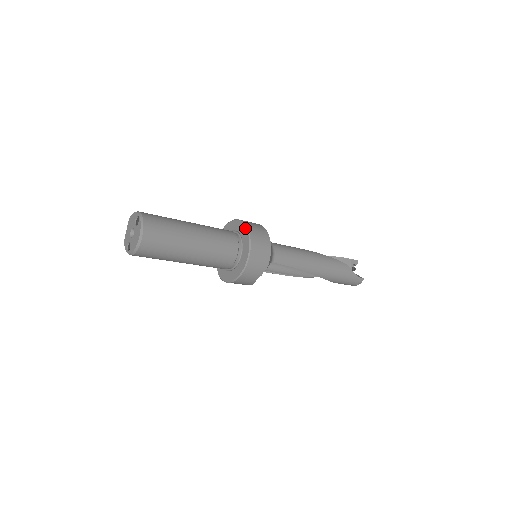
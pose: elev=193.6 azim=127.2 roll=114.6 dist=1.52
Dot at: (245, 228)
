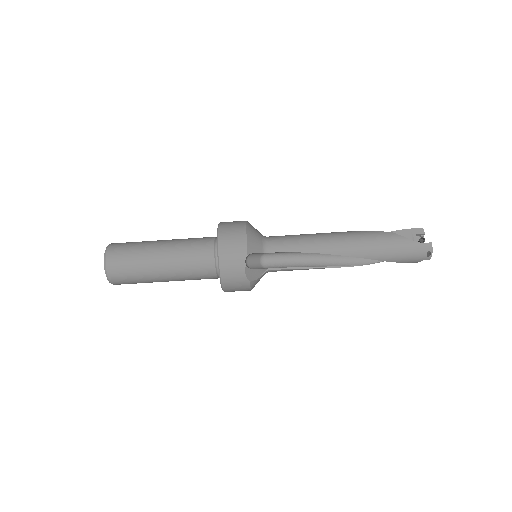
Dot at: (218, 225)
